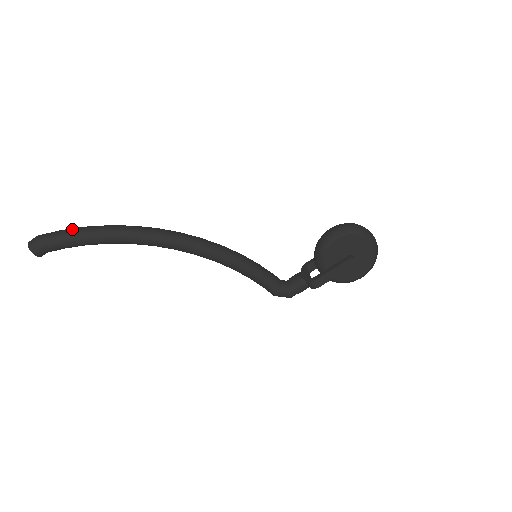
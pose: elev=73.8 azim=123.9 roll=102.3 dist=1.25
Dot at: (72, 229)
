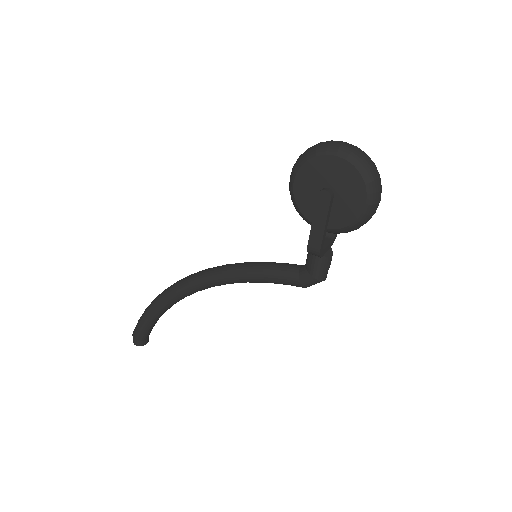
Dot at: (142, 314)
